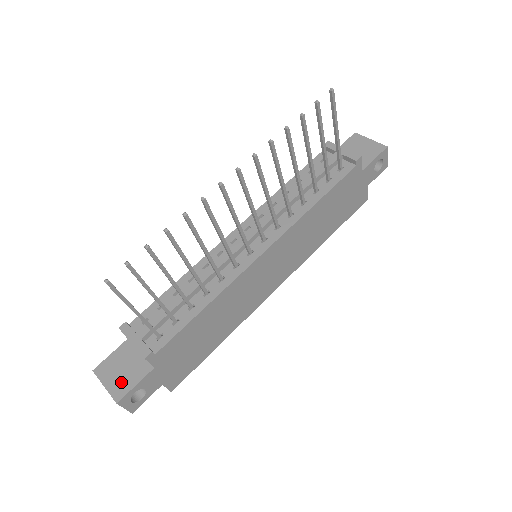
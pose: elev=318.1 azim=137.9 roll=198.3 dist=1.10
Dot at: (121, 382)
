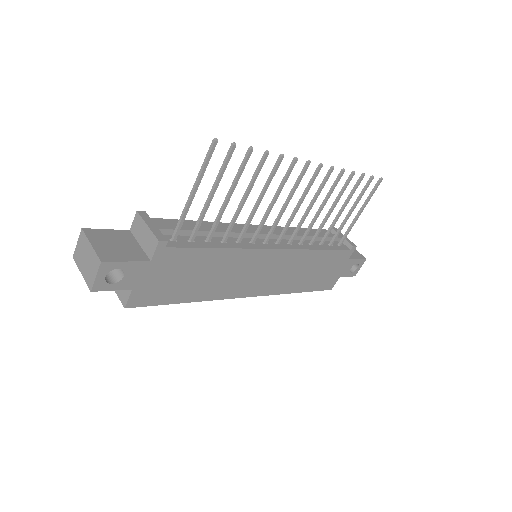
Dot at: (112, 251)
